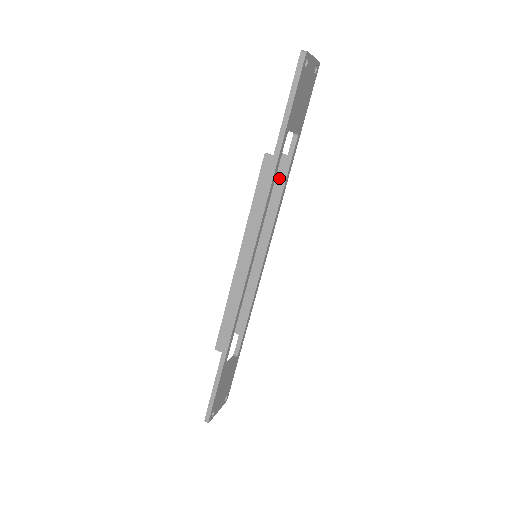
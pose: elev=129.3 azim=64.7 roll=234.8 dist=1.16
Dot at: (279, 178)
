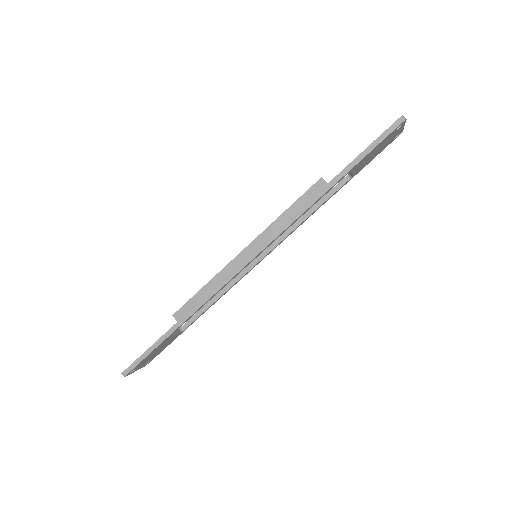
Dot at: occluded
